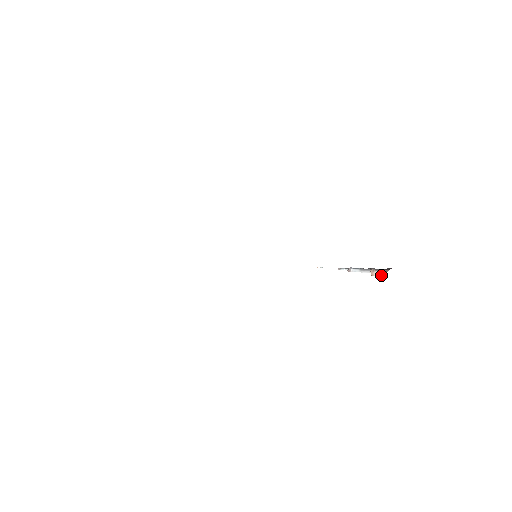
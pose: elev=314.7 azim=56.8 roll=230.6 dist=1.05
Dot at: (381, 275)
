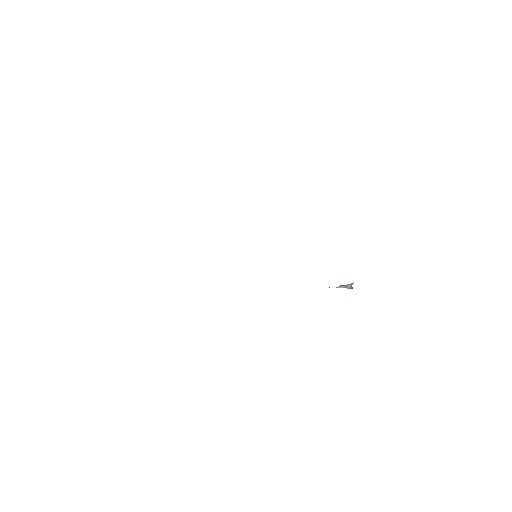
Dot at: (351, 287)
